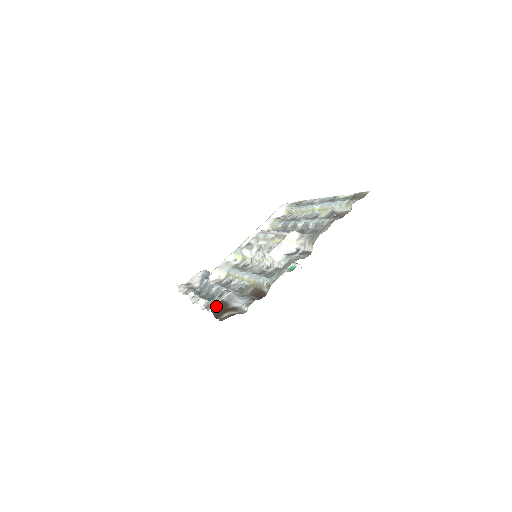
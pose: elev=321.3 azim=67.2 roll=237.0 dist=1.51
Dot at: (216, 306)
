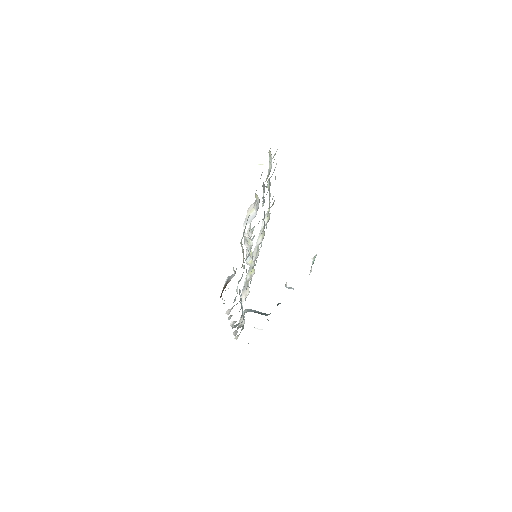
Dot at: occluded
